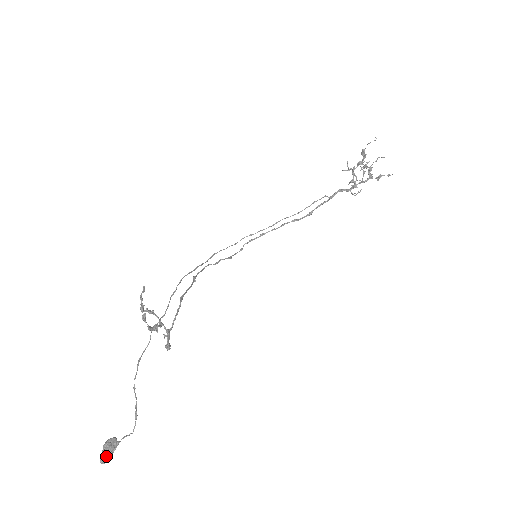
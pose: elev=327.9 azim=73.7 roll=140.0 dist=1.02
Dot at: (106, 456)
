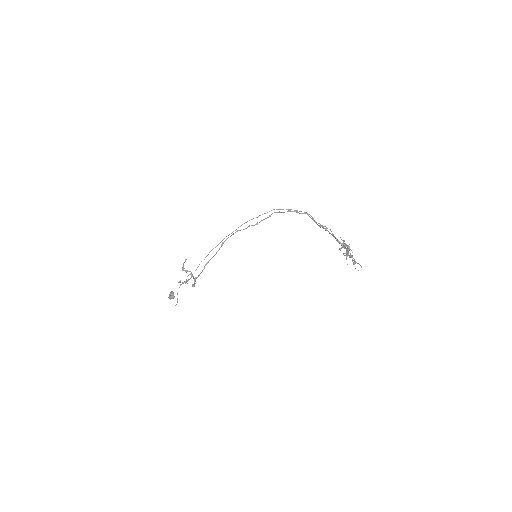
Dot at: (170, 299)
